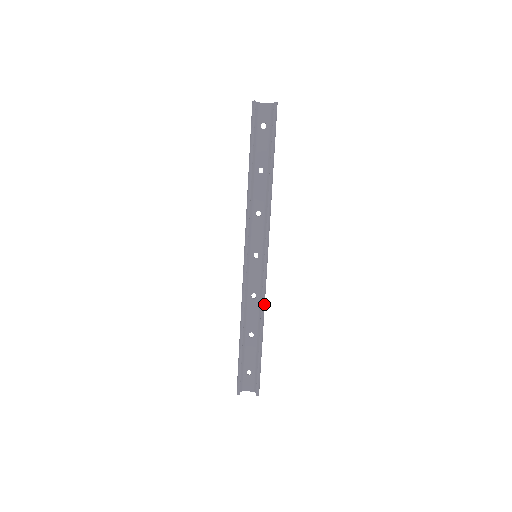
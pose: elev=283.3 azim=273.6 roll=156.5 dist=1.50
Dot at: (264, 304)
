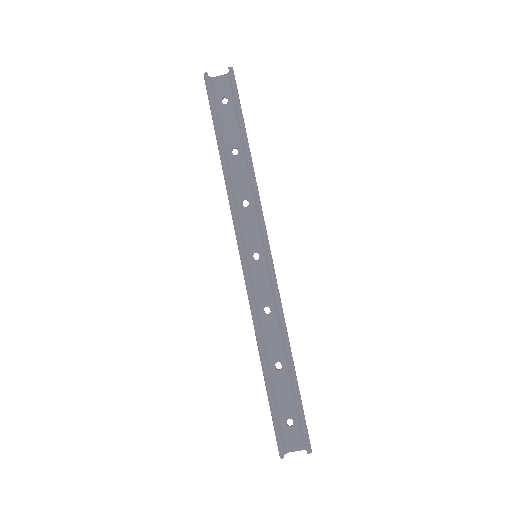
Dot at: (283, 316)
